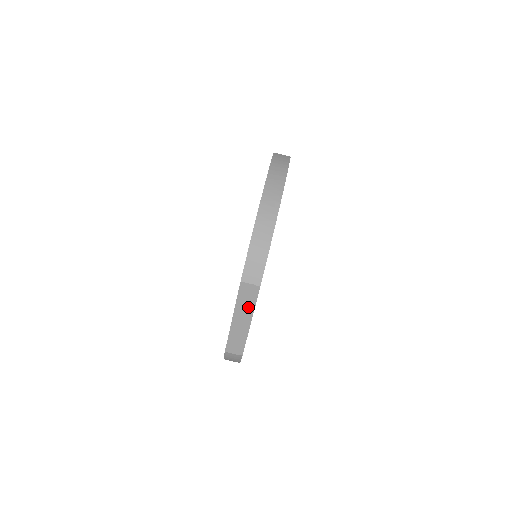
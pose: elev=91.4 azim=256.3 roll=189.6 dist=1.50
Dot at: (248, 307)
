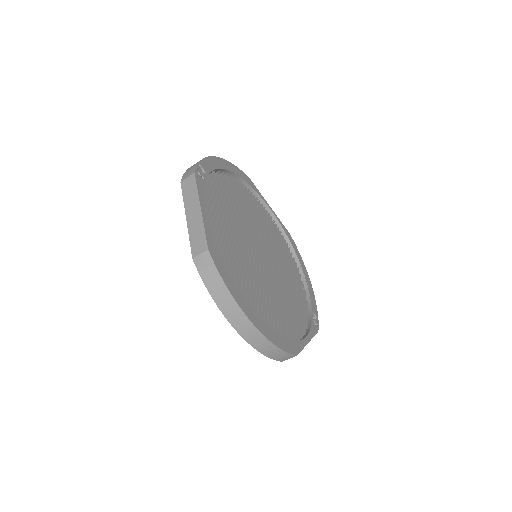
Dot at: occluded
